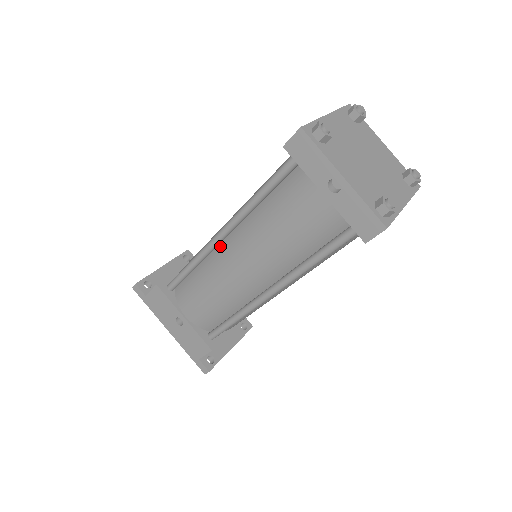
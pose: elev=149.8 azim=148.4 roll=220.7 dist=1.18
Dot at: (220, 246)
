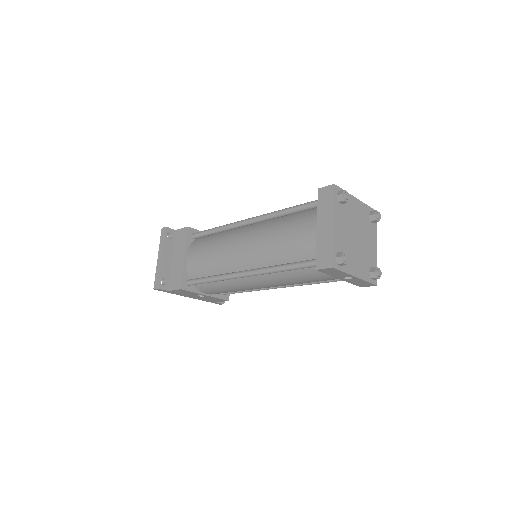
Dot at: occluded
